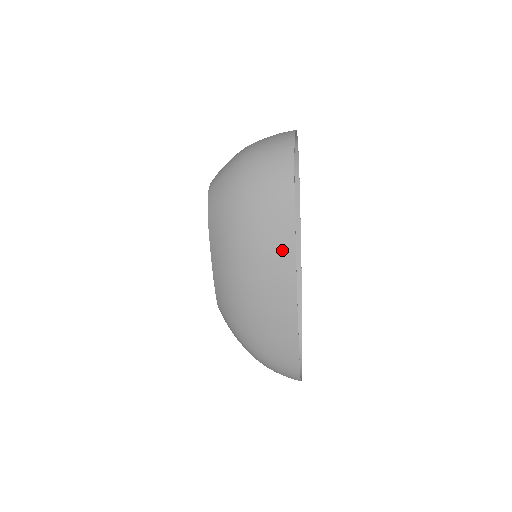
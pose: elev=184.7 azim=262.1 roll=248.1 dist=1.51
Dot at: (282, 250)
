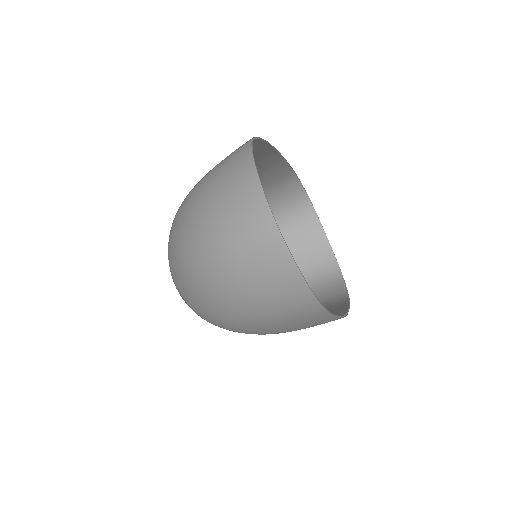
Dot at: (270, 165)
